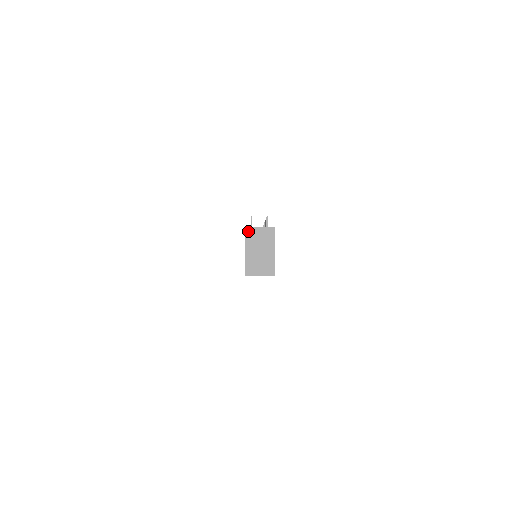
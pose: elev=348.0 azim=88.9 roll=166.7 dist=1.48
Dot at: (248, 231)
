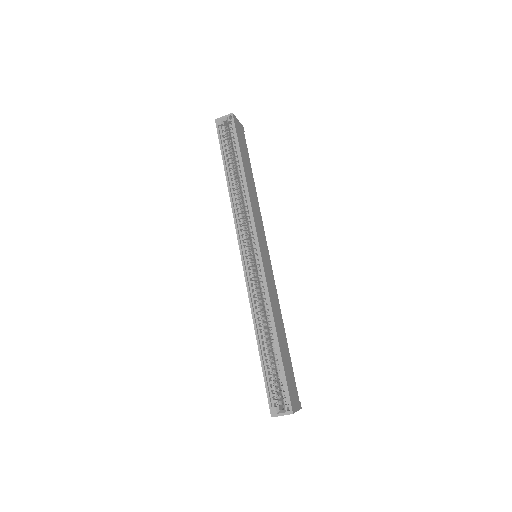
Dot at: occluded
